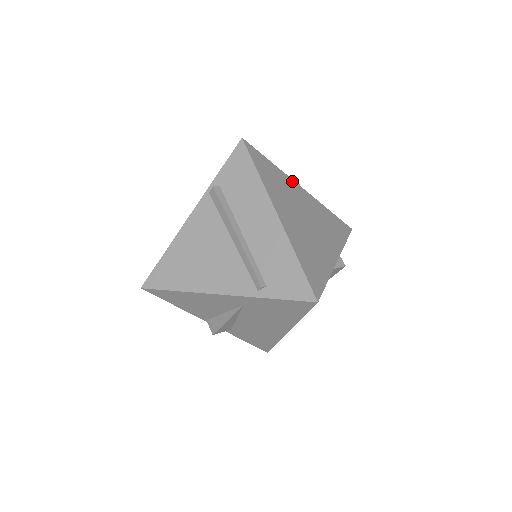
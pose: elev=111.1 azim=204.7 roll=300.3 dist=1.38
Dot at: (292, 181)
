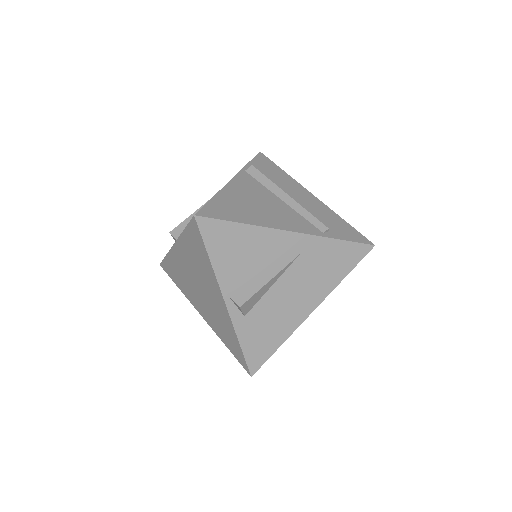
Dot at: occluded
